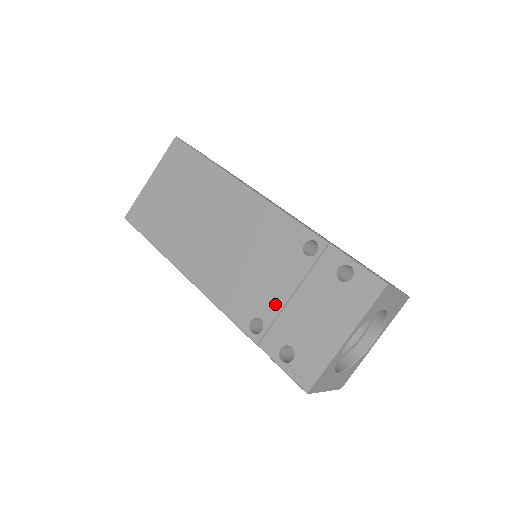
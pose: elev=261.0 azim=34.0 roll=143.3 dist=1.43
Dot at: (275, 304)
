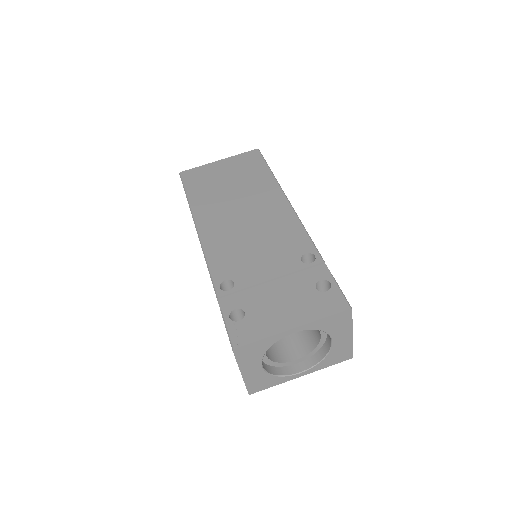
Dot at: (253, 279)
